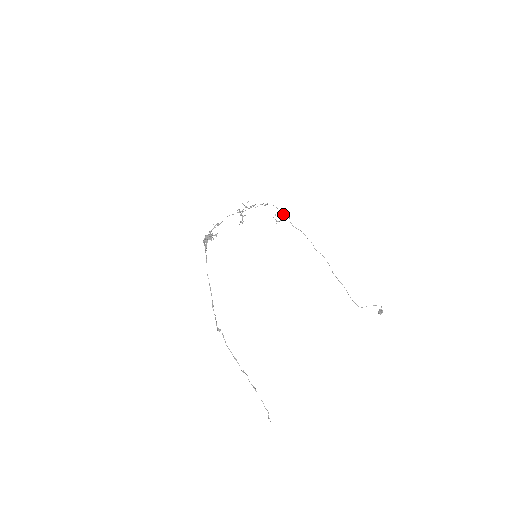
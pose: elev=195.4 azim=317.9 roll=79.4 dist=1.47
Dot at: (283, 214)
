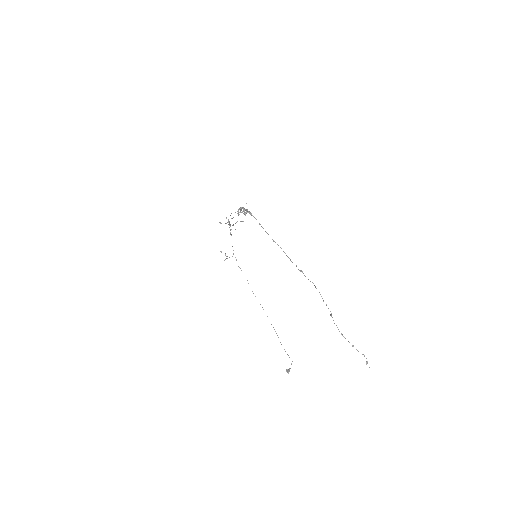
Dot at: occluded
